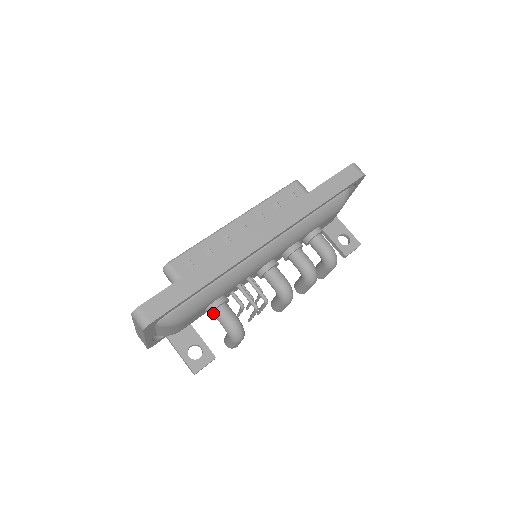
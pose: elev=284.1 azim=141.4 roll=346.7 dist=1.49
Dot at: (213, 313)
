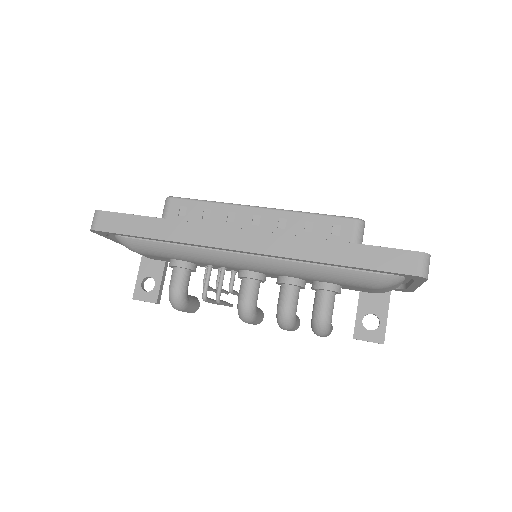
Dot at: (173, 268)
